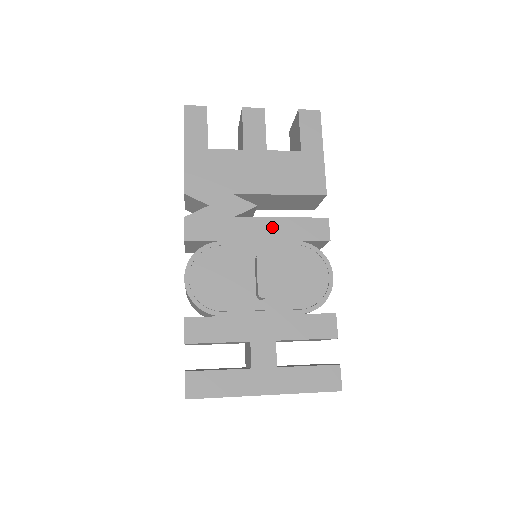
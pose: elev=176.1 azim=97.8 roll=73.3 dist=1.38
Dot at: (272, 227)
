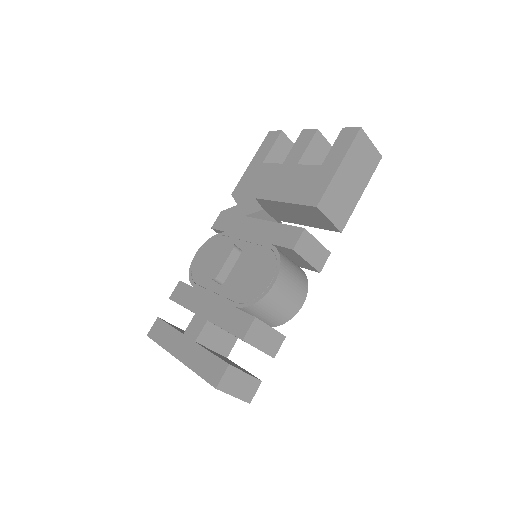
Dot at: (261, 228)
